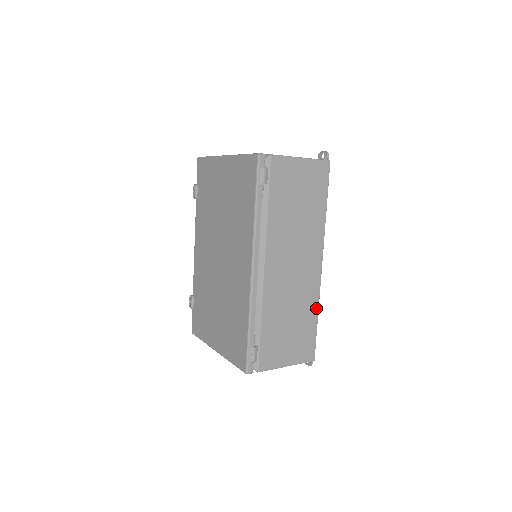
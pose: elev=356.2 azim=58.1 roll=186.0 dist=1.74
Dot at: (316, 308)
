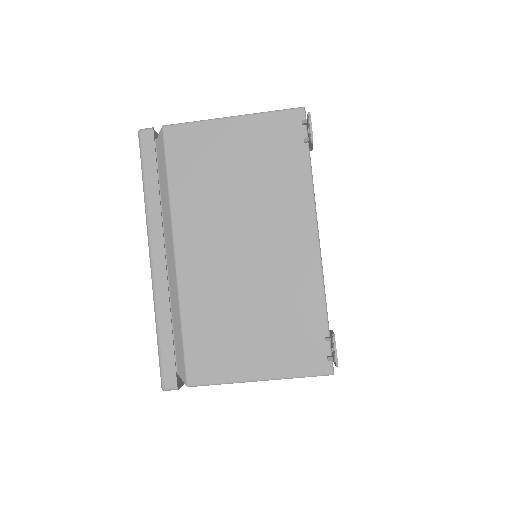
Dot at: occluded
